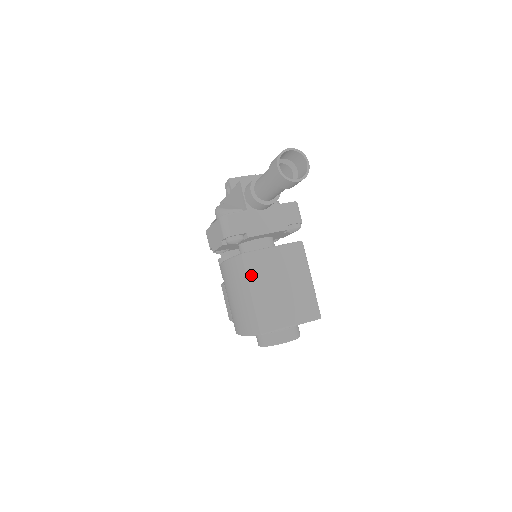
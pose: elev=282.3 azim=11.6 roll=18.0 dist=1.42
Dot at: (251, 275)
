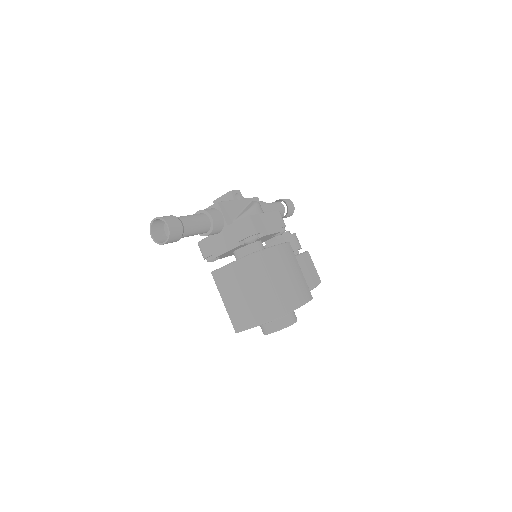
Dot at: (220, 288)
